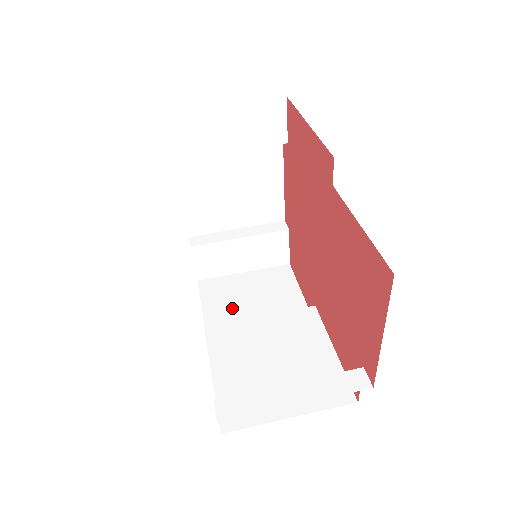
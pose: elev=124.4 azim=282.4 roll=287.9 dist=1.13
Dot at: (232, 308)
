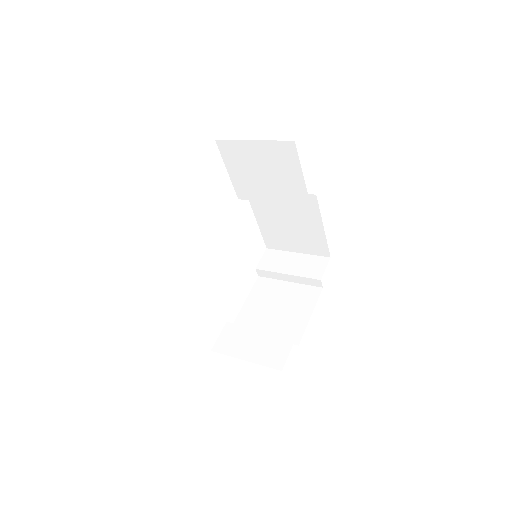
Dot at: occluded
